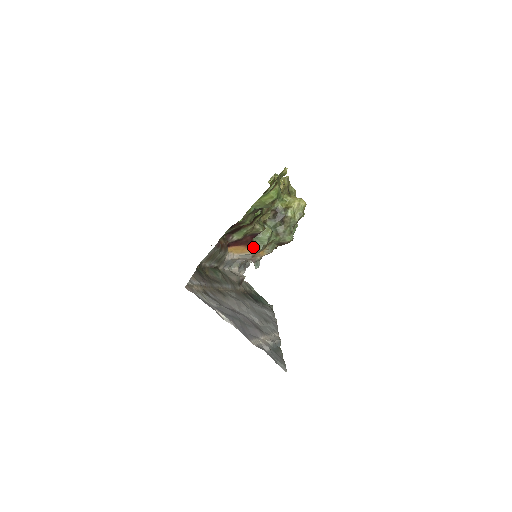
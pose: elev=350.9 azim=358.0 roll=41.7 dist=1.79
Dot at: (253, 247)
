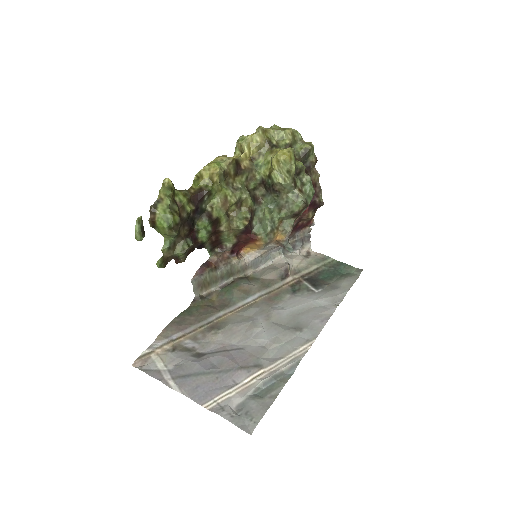
Dot at: (259, 240)
